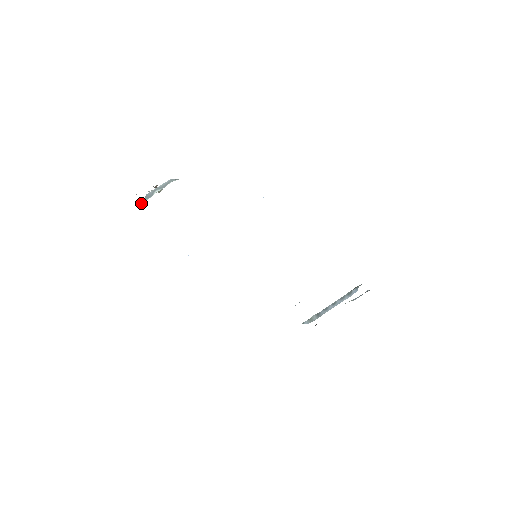
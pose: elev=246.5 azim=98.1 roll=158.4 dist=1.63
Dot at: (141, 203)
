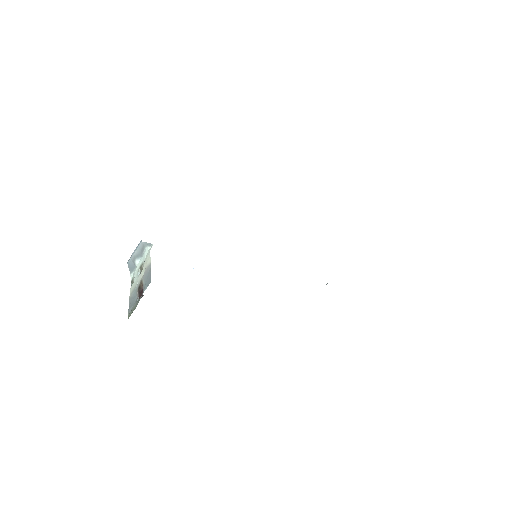
Dot at: (131, 284)
